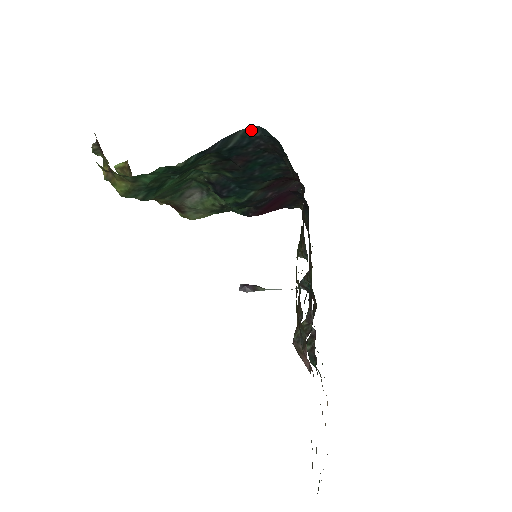
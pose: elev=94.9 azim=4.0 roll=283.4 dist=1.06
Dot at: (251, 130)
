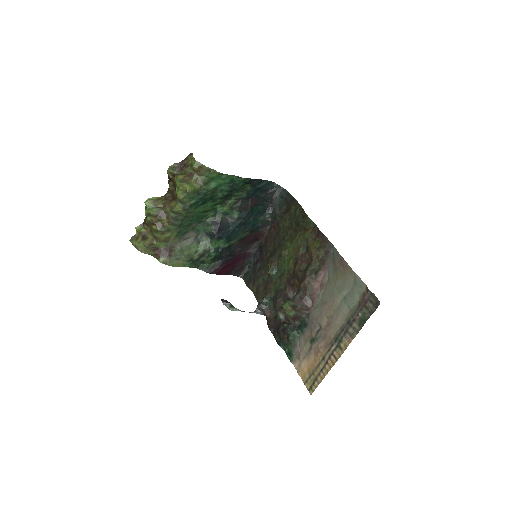
Dot at: (270, 183)
